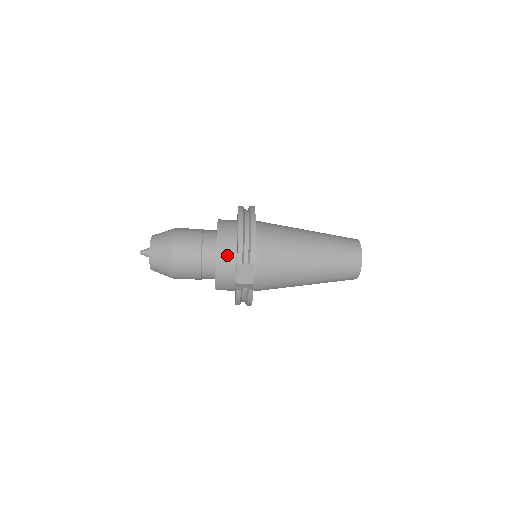
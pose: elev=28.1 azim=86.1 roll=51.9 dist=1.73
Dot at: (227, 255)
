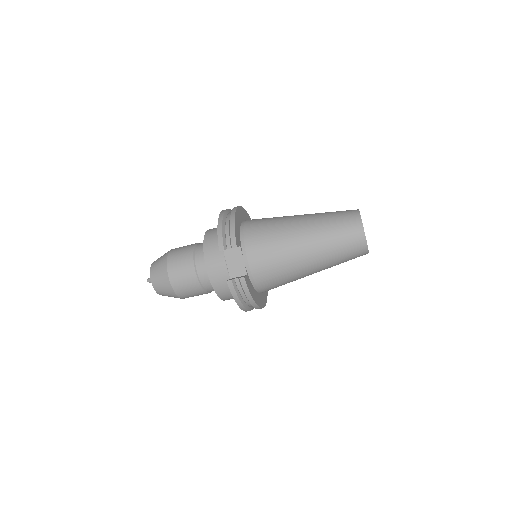
Dot at: (214, 251)
